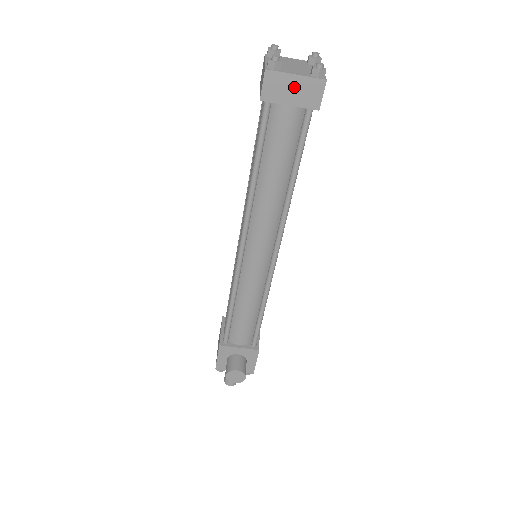
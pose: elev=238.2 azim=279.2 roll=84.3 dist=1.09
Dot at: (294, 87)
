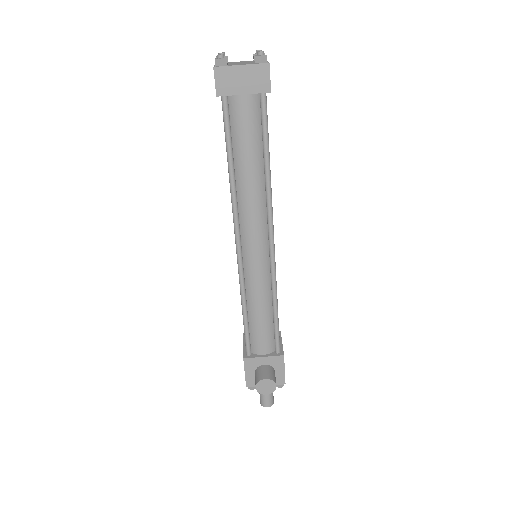
Dot at: (243, 77)
